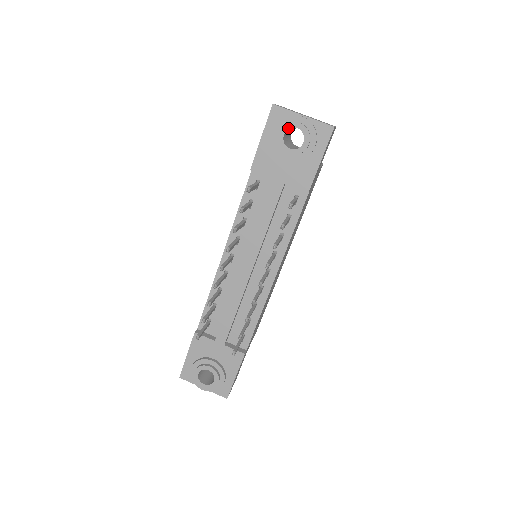
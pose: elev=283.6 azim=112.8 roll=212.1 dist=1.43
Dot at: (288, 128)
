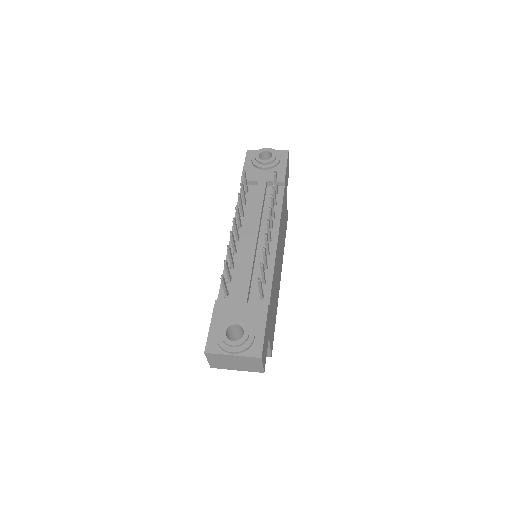
Dot at: (260, 152)
